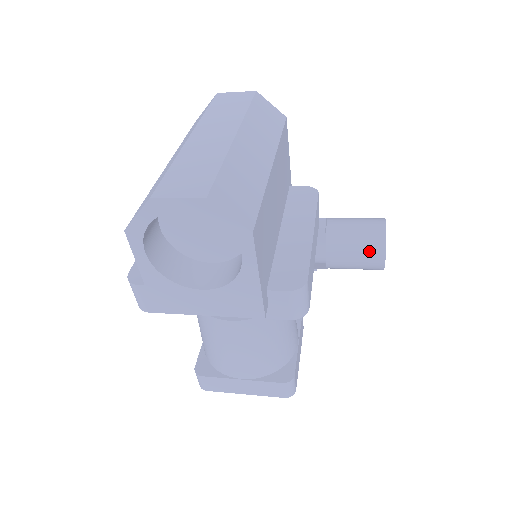
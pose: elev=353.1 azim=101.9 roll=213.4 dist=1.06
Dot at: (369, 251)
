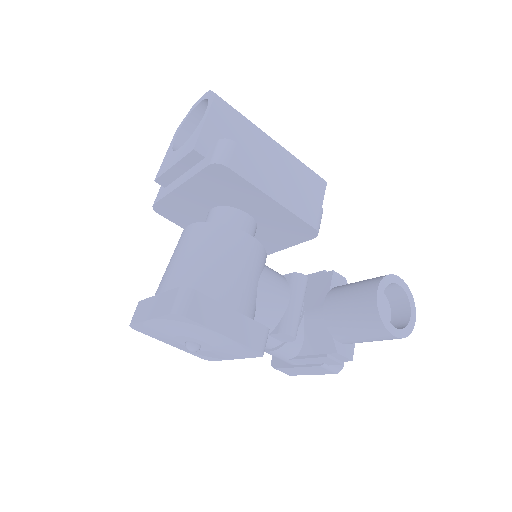
Dot at: (364, 285)
